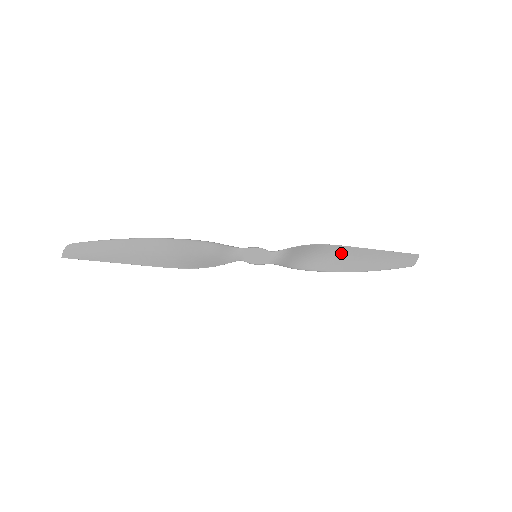
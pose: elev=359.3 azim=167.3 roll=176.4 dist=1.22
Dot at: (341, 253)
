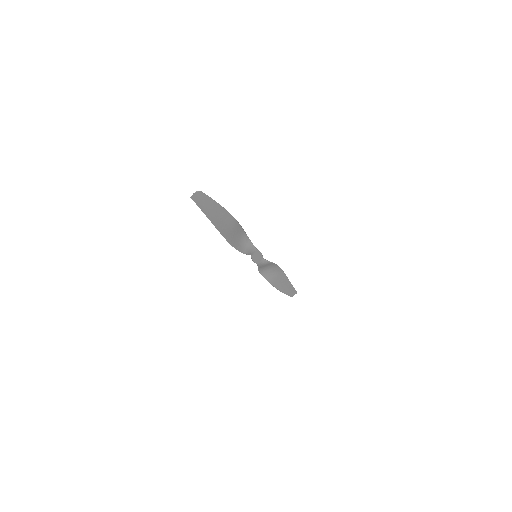
Dot at: (280, 275)
